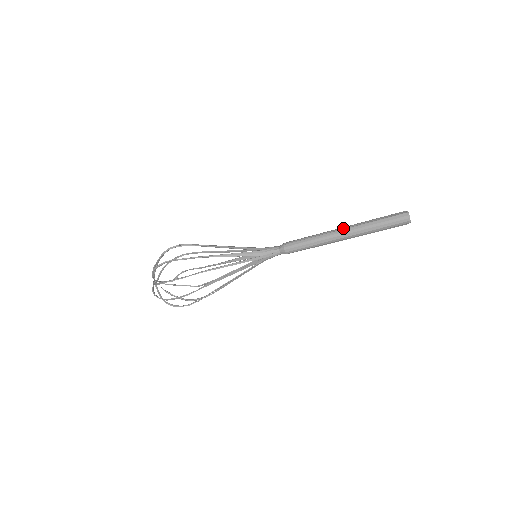
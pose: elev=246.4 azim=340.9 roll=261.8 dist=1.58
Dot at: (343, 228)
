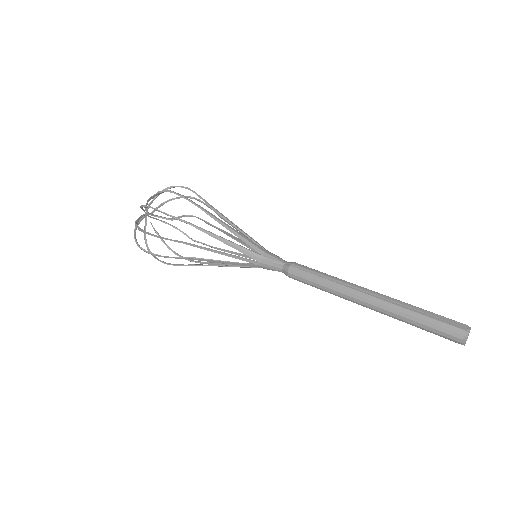
Dot at: (371, 293)
